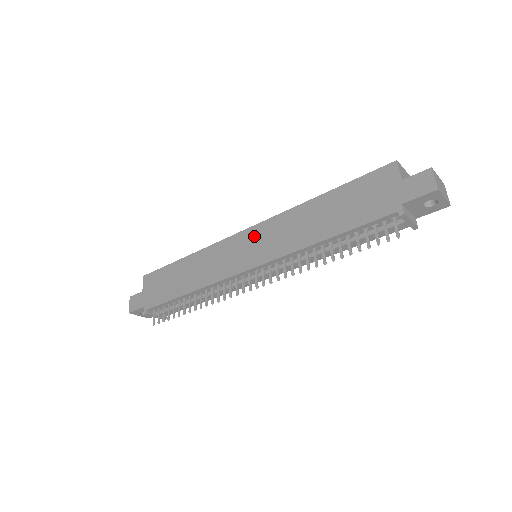
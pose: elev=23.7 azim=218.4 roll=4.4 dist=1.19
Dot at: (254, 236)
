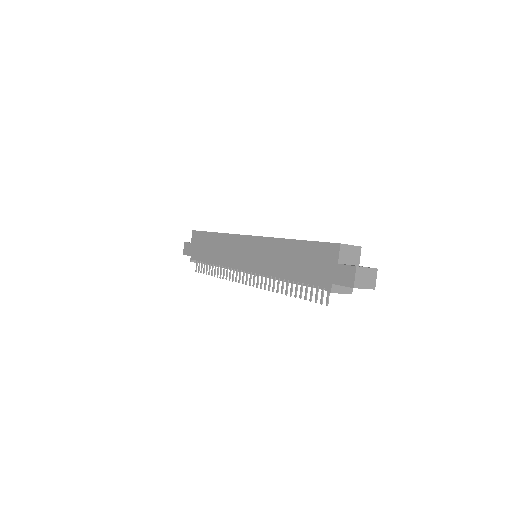
Dot at: (252, 245)
